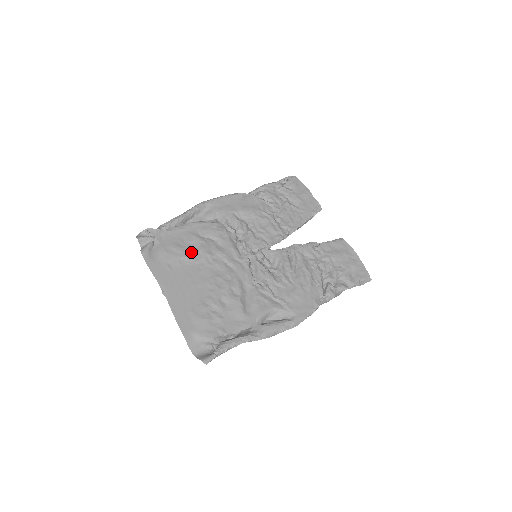
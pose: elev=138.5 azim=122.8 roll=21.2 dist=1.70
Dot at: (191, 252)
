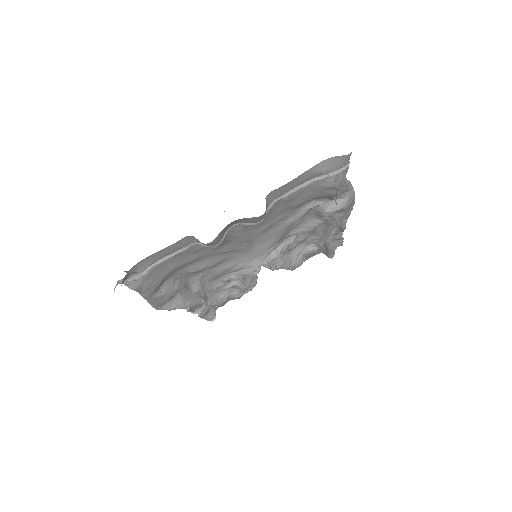
Dot at: (197, 253)
